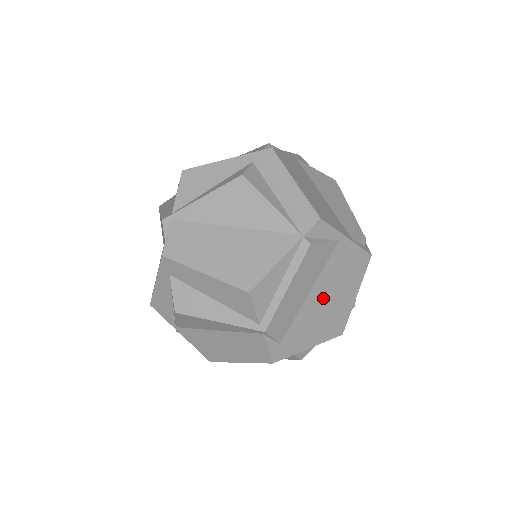
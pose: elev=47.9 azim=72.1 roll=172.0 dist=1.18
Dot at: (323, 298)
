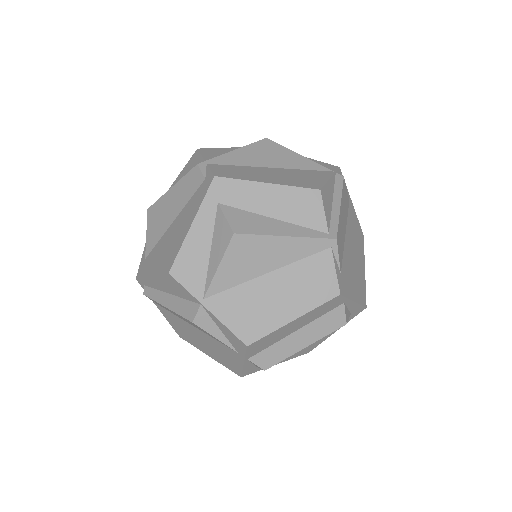
Dot at: (352, 249)
